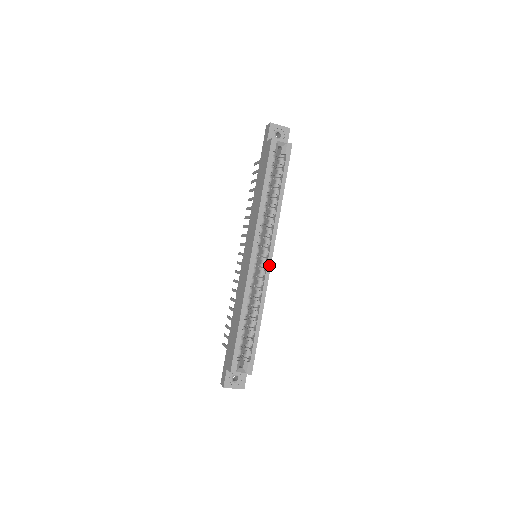
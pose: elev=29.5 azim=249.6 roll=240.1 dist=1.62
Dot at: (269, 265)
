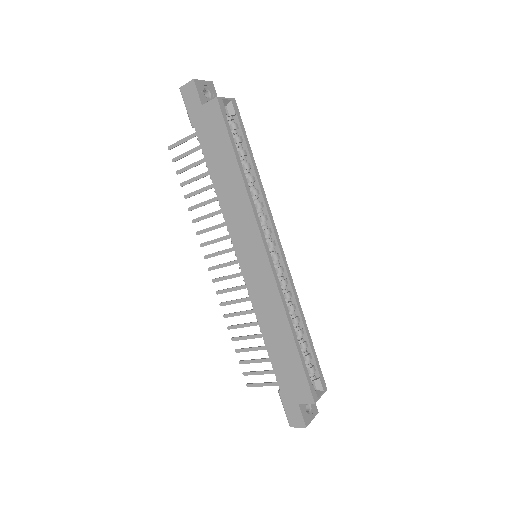
Dot at: (284, 257)
